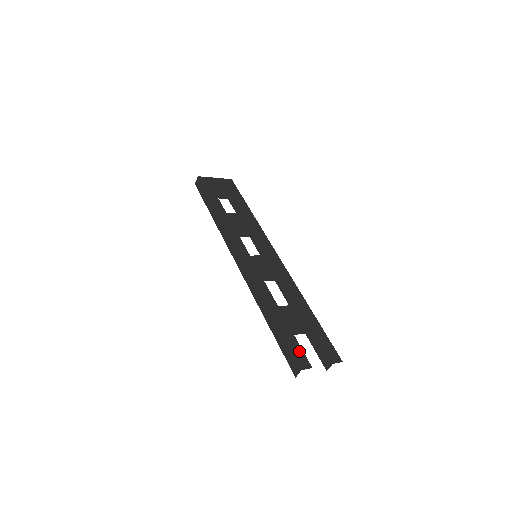
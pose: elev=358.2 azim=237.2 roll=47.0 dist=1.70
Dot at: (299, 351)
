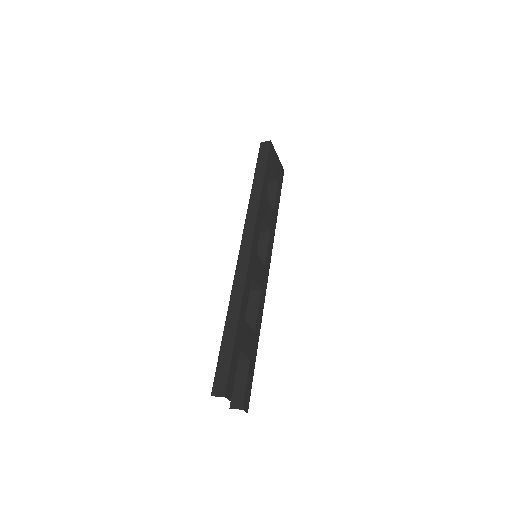
Dot at: (233, 377)
